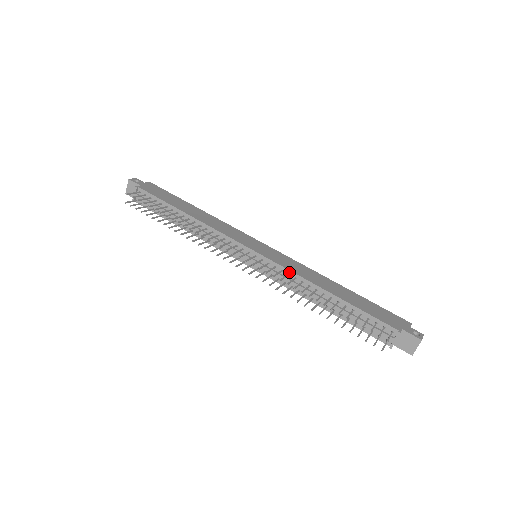
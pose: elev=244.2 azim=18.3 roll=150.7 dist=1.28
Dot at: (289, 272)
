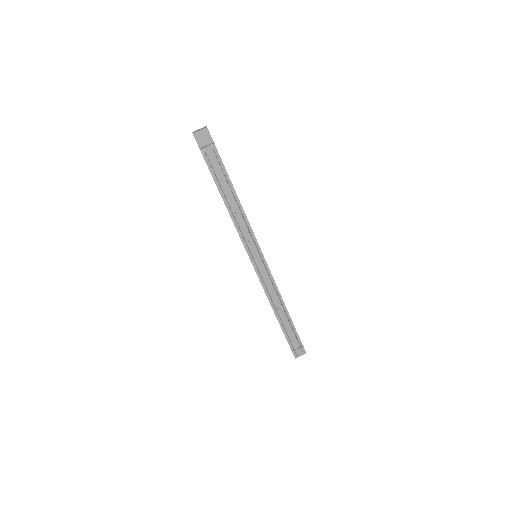
Dot at: (274, 283)
